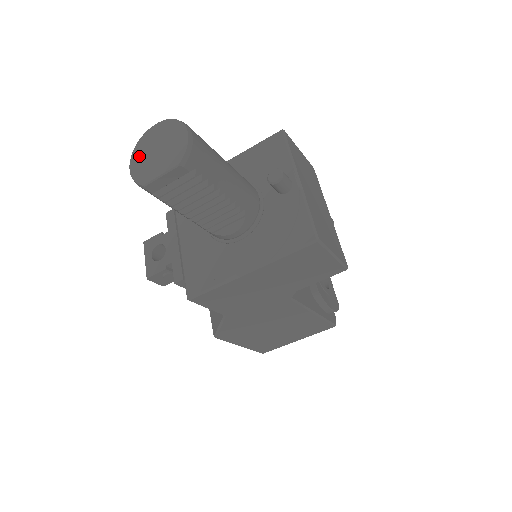
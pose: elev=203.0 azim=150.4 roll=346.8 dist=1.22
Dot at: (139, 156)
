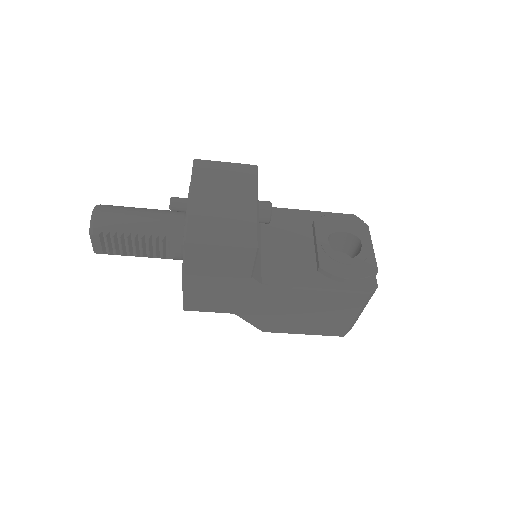
Dot at: occluded
